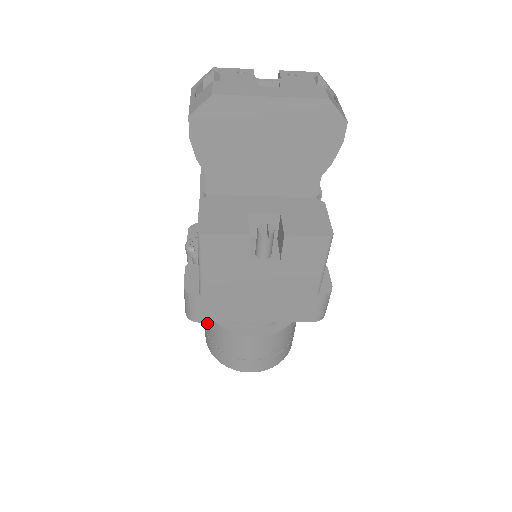
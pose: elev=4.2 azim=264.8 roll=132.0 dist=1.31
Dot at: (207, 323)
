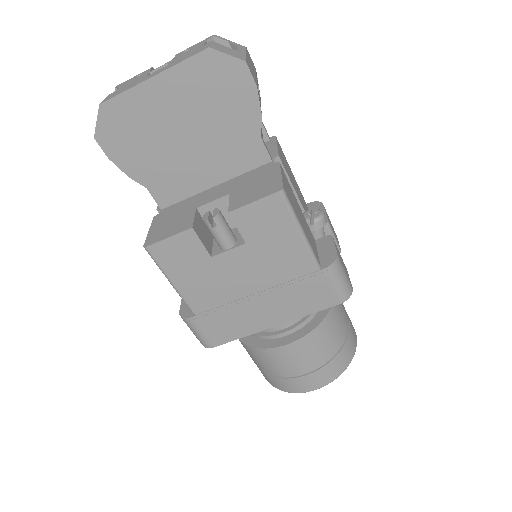
Dot at: occluded
